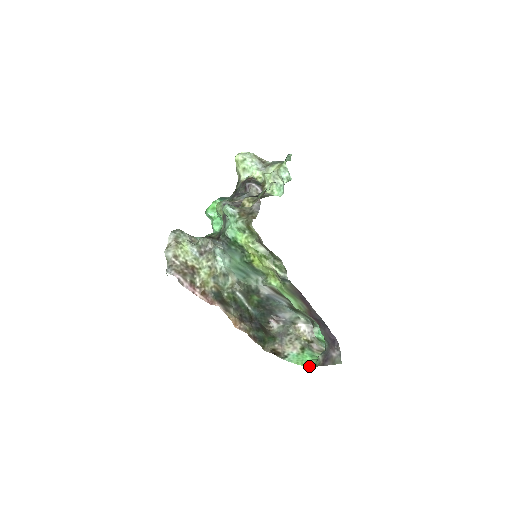
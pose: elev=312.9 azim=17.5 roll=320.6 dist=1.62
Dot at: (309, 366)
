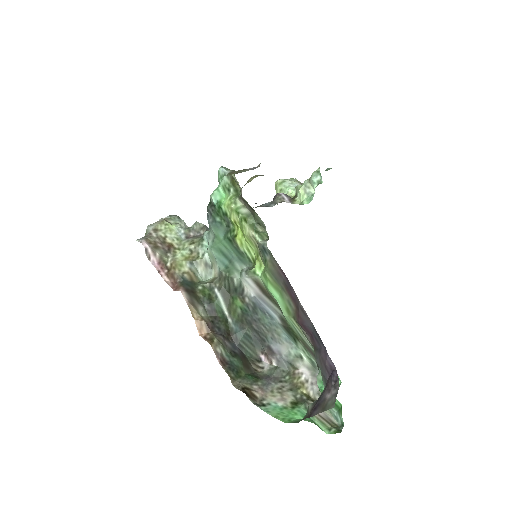
Dot at: (291, 422)
